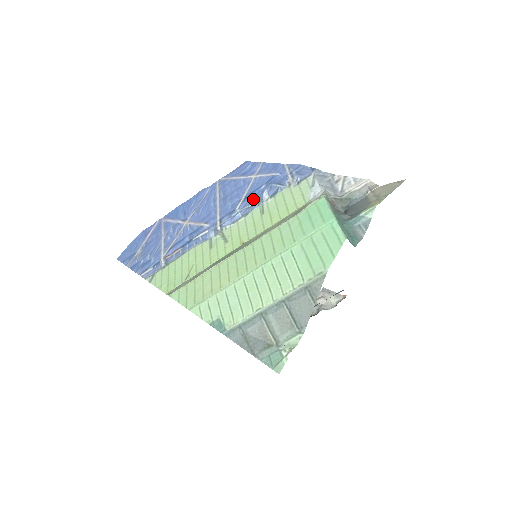
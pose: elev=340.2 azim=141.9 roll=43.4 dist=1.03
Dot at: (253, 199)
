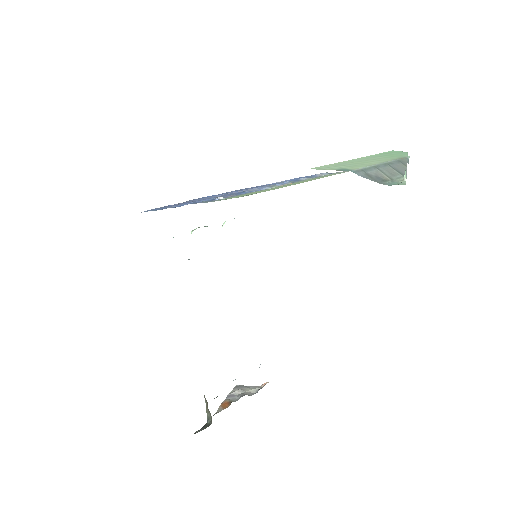
Dot at: (293, 180)
